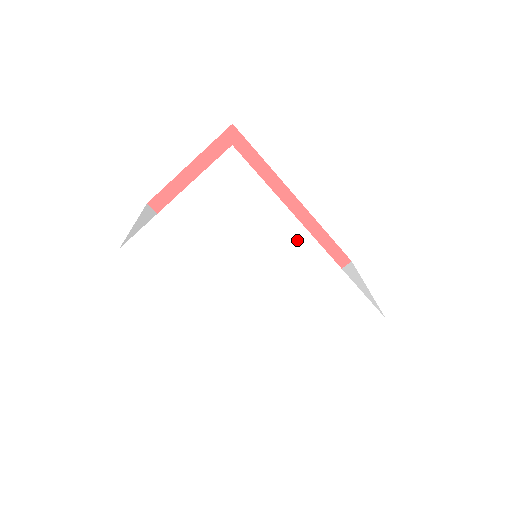
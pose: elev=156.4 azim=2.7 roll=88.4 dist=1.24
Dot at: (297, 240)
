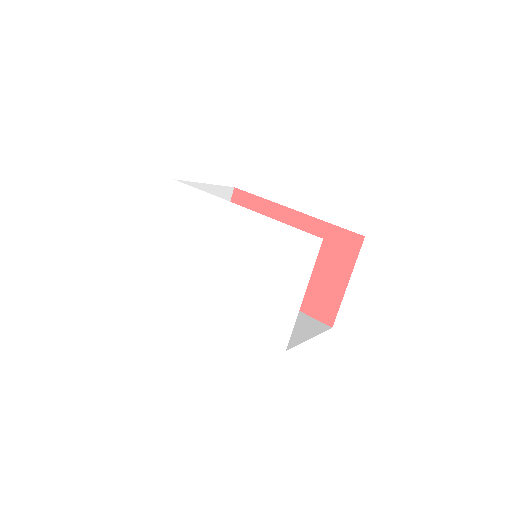
Dot at: (231, 213)
